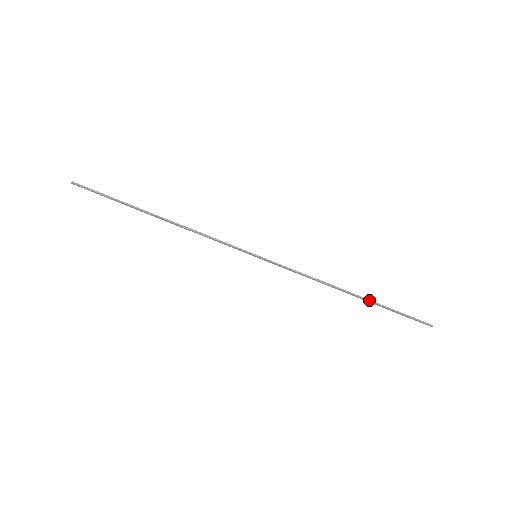
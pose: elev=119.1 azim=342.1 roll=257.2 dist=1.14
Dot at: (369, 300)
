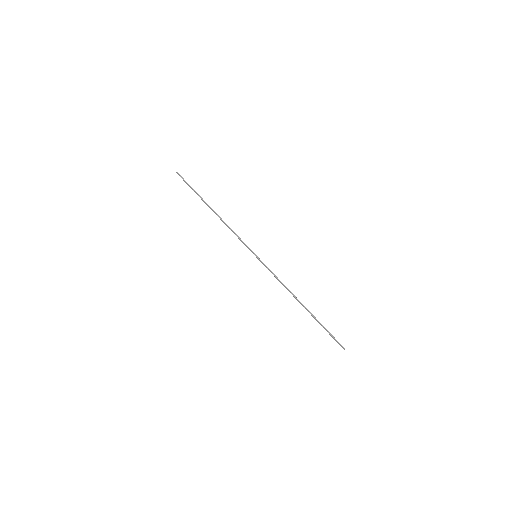
Dot at: (311, 313)
